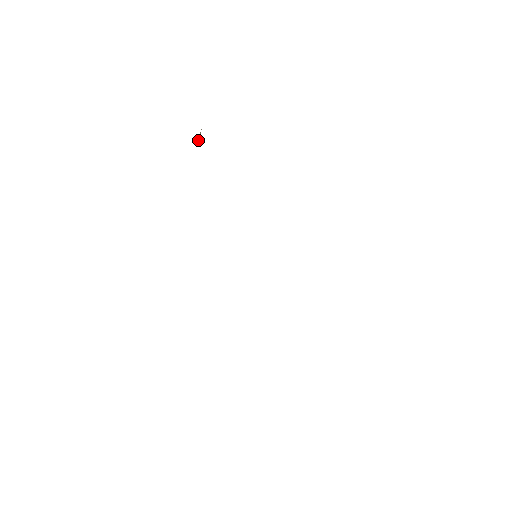
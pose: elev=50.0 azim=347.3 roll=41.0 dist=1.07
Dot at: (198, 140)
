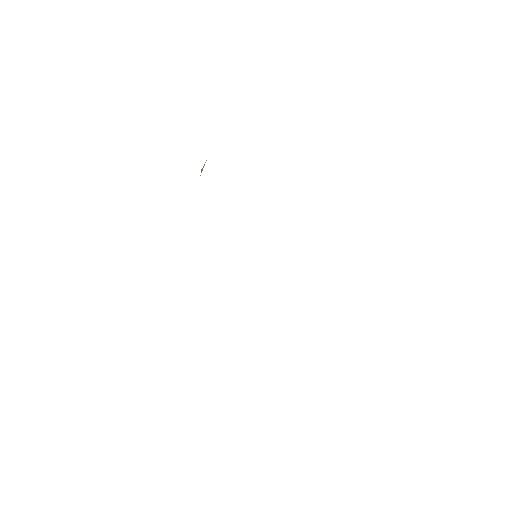
Dot at: (201, 172)
